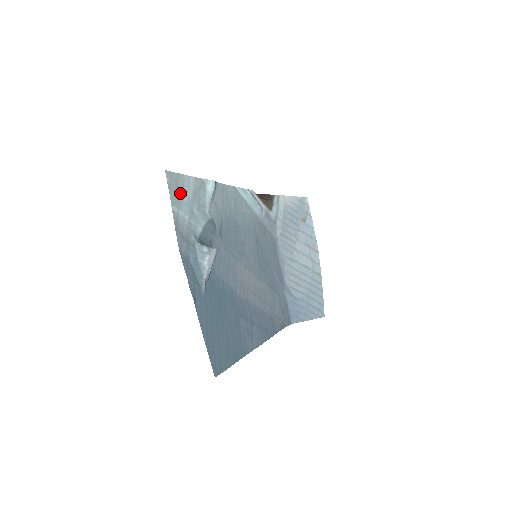
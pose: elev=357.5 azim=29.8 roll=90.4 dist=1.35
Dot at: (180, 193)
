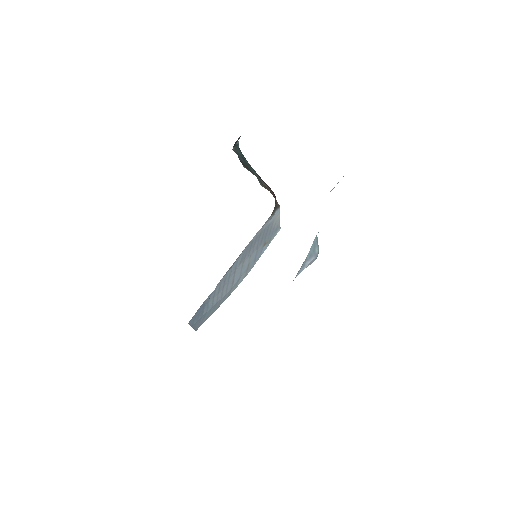
Dot at: occluded
